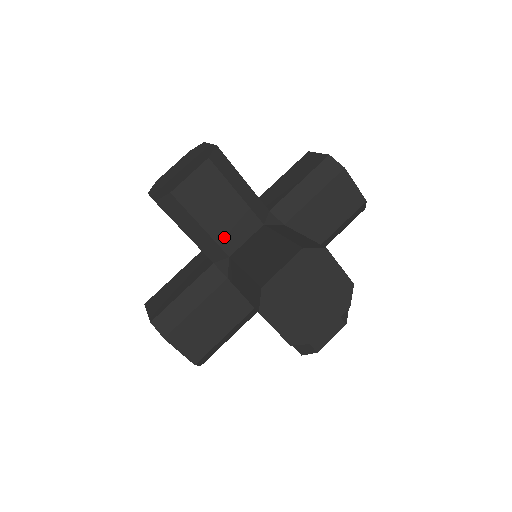
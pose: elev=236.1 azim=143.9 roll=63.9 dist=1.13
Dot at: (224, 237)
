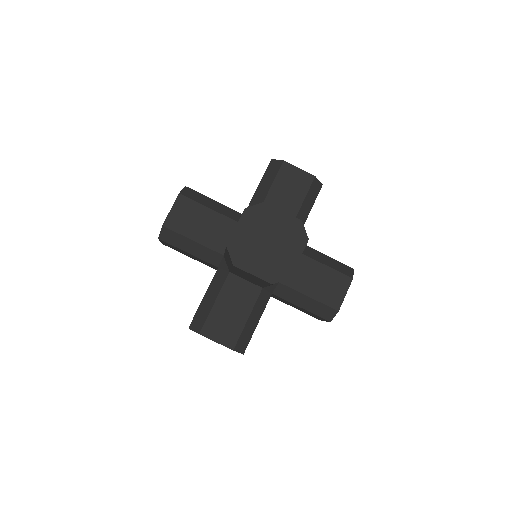
Dot at: (213, 242)
